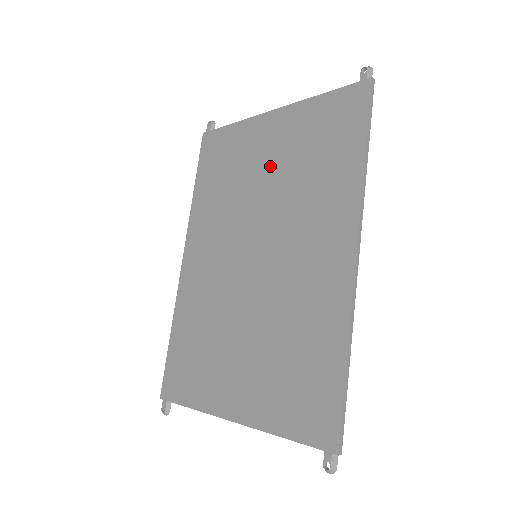
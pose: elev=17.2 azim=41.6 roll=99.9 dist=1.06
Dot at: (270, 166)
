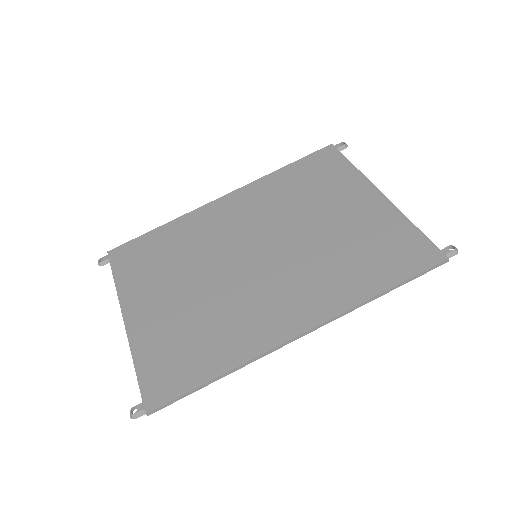
Dot at: (333, 220)
